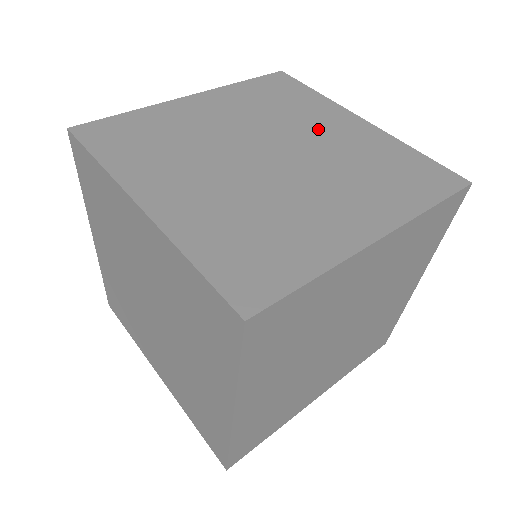
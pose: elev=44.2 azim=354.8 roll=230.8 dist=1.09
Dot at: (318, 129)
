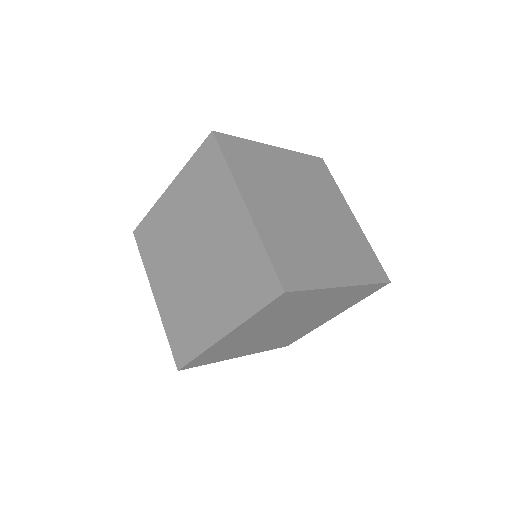
Dot at: (219, 224)
